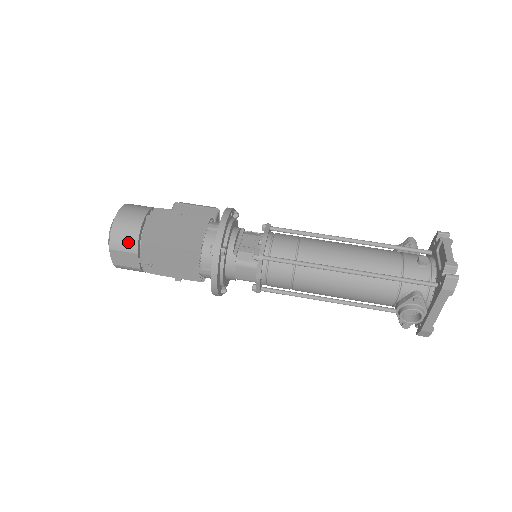
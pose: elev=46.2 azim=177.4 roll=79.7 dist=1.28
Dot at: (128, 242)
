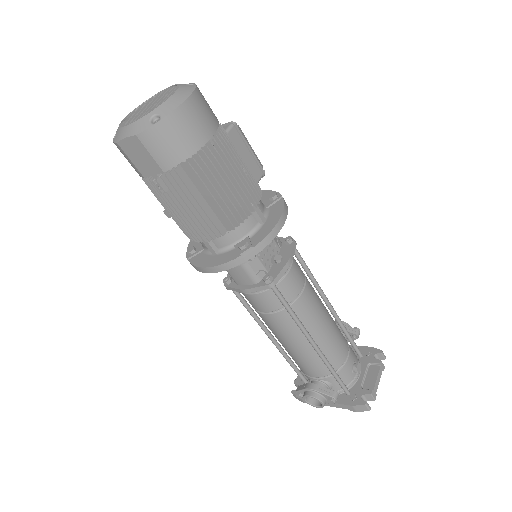
Dot at: (167, 152)
